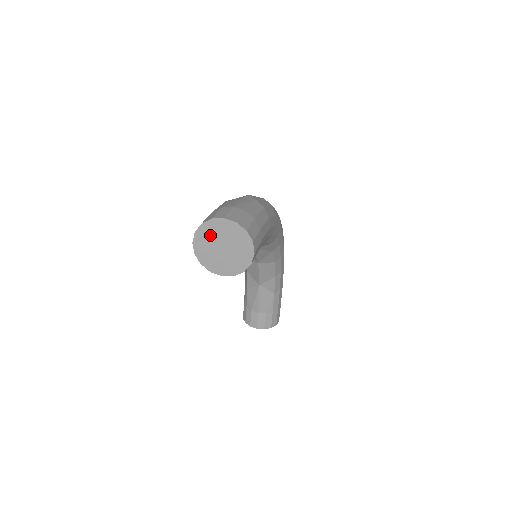
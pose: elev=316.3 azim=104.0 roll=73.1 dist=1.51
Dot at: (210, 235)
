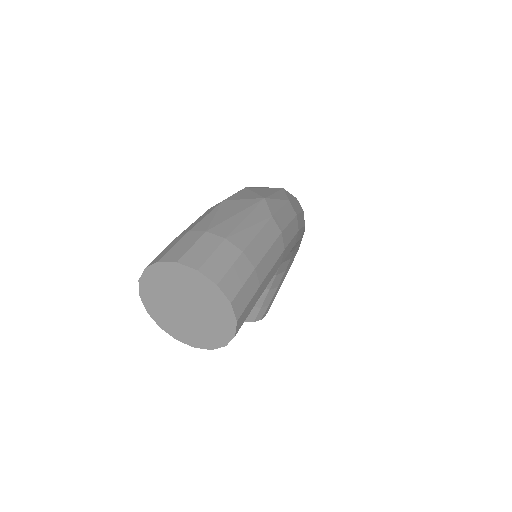
Dot at: (169, 283)
